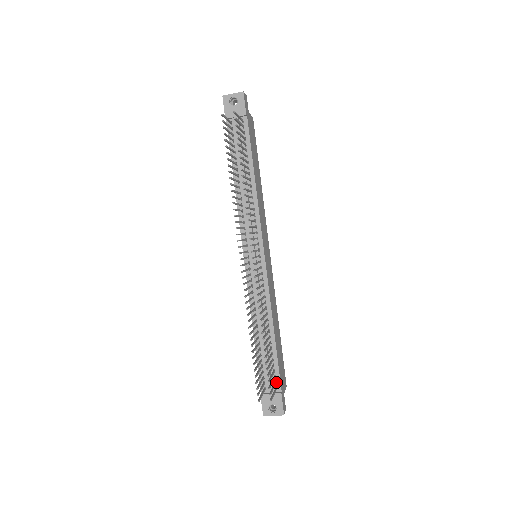
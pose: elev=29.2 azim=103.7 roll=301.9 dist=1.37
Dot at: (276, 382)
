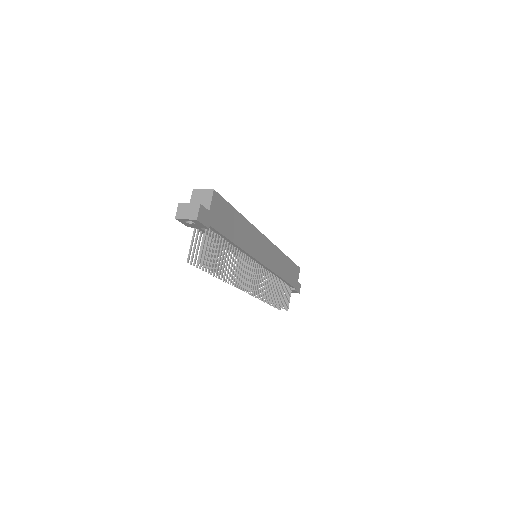
Dot at: (291, 287)
